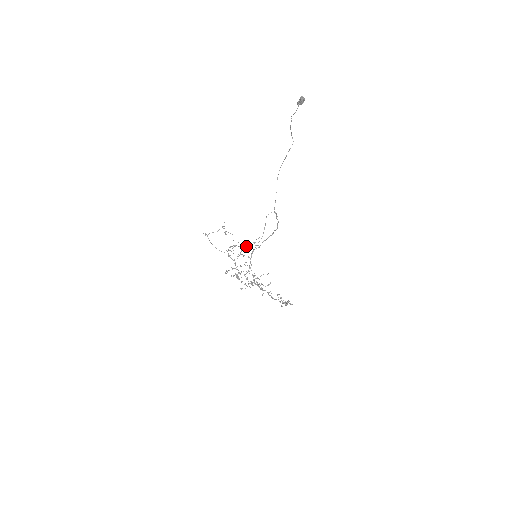
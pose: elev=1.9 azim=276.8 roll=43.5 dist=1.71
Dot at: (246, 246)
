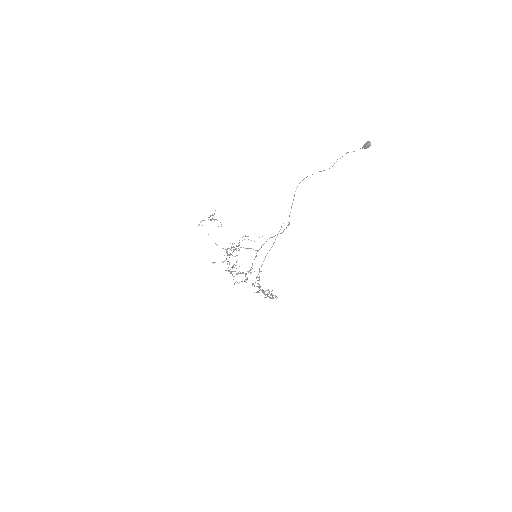
Dot at: (251, 248)
